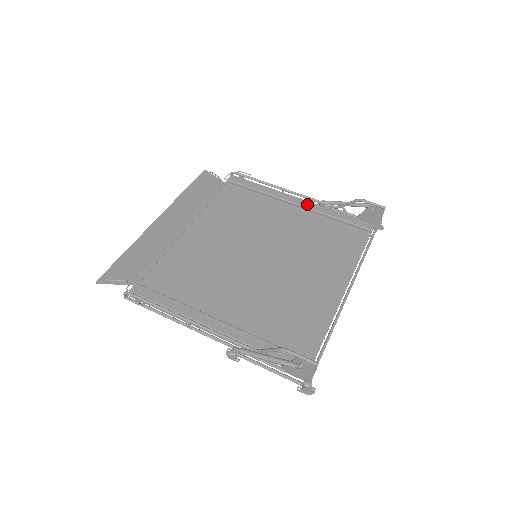
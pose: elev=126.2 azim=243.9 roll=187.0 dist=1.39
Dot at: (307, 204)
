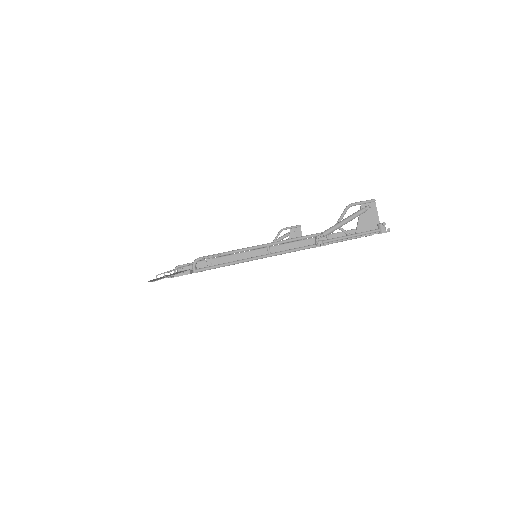
Dot at: occluded
